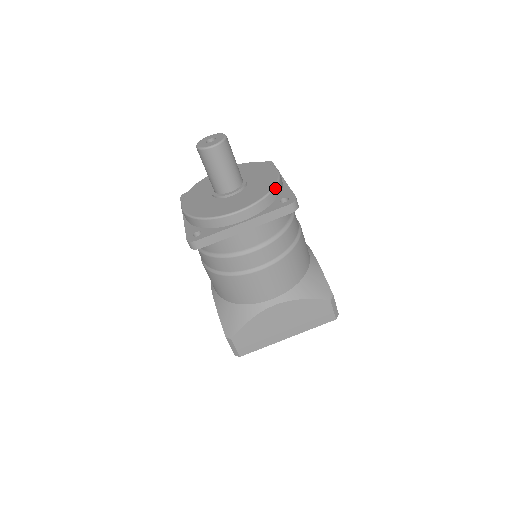
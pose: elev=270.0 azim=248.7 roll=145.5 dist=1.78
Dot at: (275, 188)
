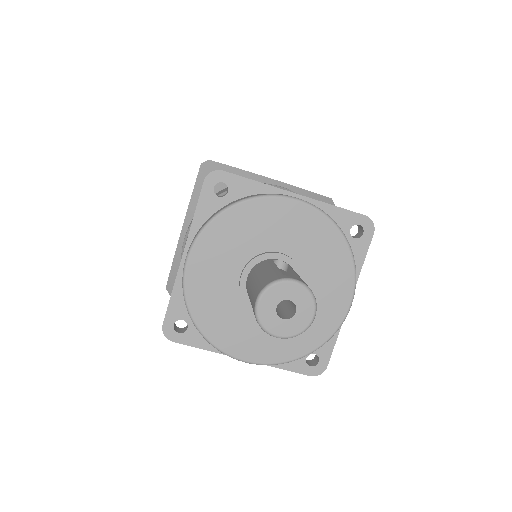
Dot at: occluded
